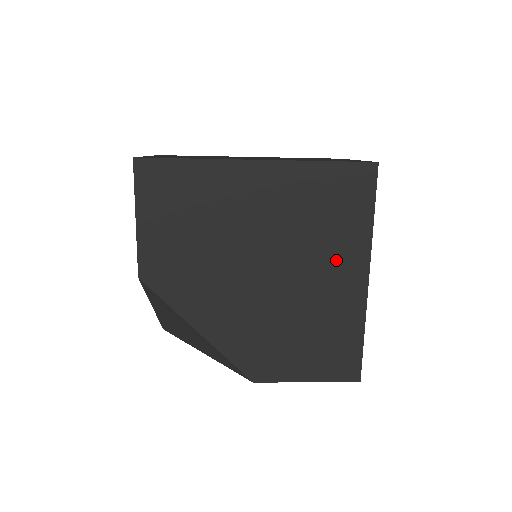
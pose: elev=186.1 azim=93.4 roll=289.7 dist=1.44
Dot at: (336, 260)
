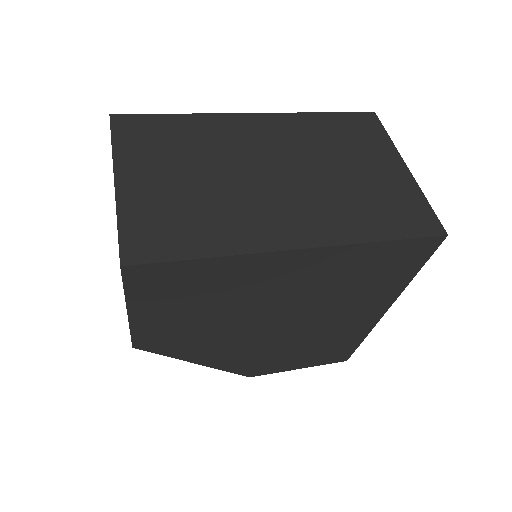
Dot at: (360, 306)
